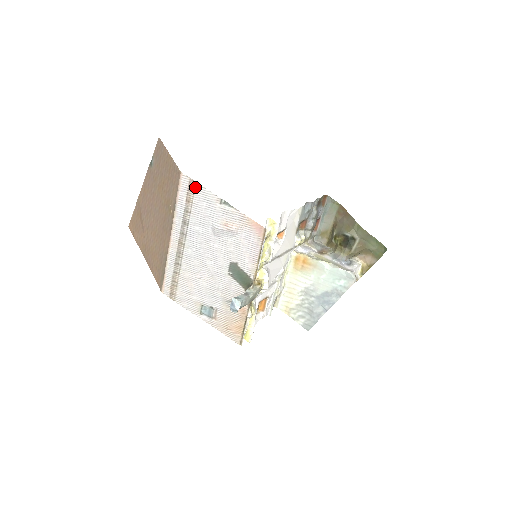
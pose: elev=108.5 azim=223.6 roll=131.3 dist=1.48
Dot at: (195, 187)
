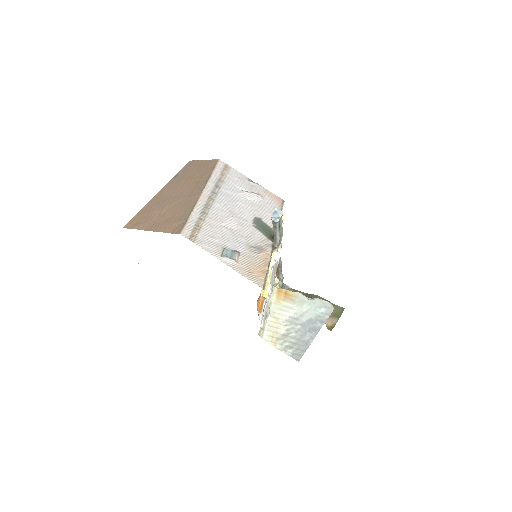
Dot at: (229, 169)
